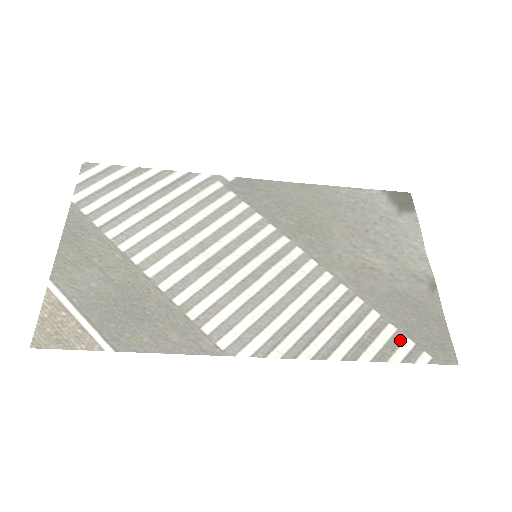
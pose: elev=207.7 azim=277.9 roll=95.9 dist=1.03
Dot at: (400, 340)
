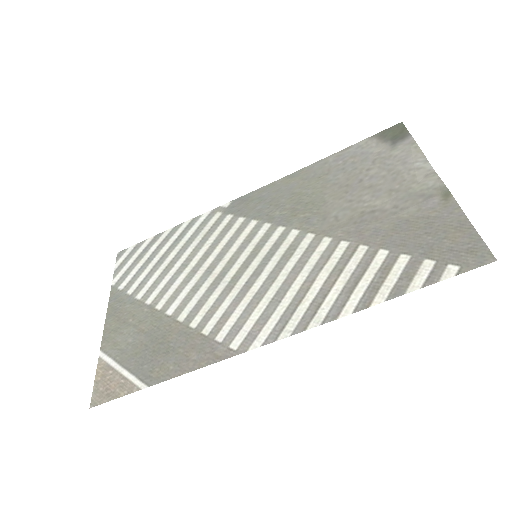
Dot at: (416, 265)
